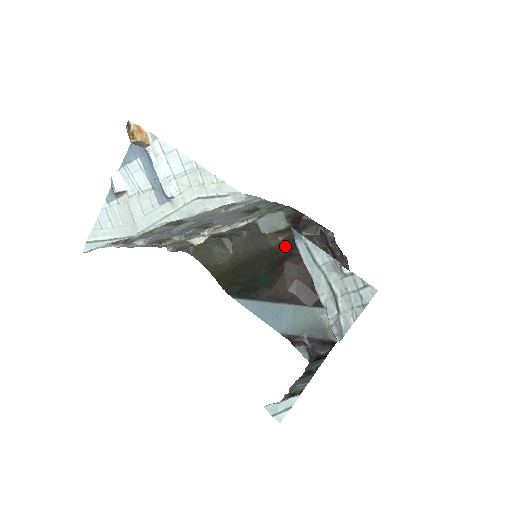
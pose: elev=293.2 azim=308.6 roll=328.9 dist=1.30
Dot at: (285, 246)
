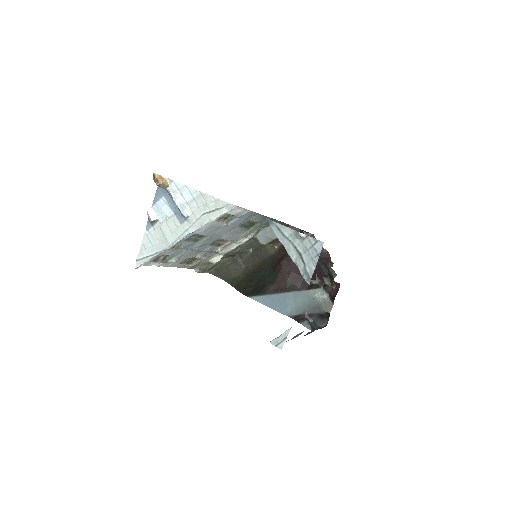
Dot at: (281, 251)
